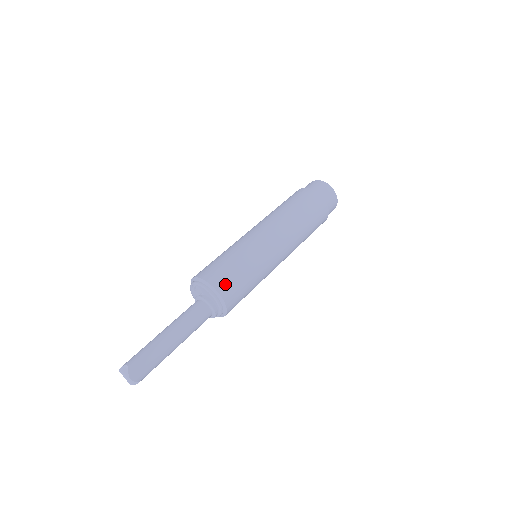
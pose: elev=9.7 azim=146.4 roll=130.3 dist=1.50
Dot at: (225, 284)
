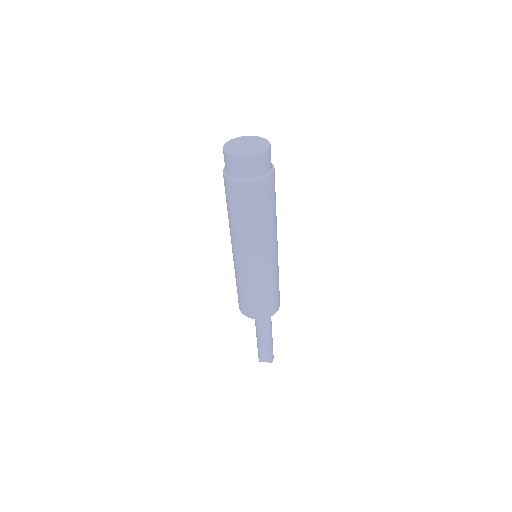
Dot at: (274, 308)
